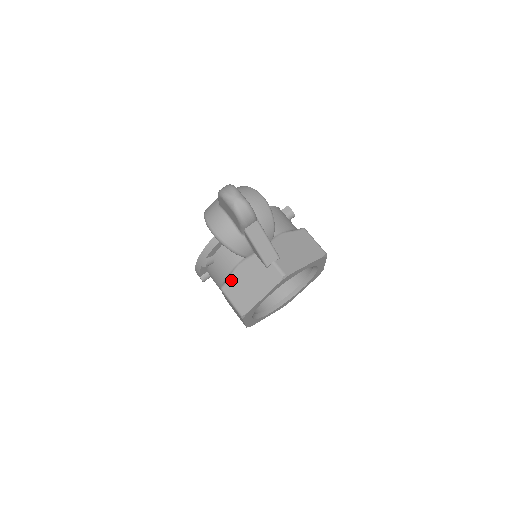
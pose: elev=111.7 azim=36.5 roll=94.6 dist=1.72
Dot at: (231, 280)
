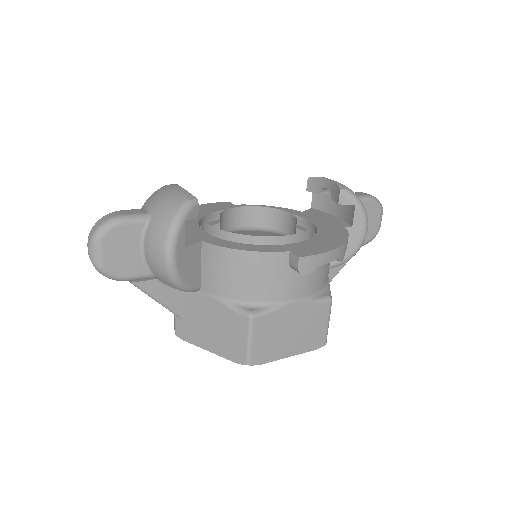
Dot at: occluded
